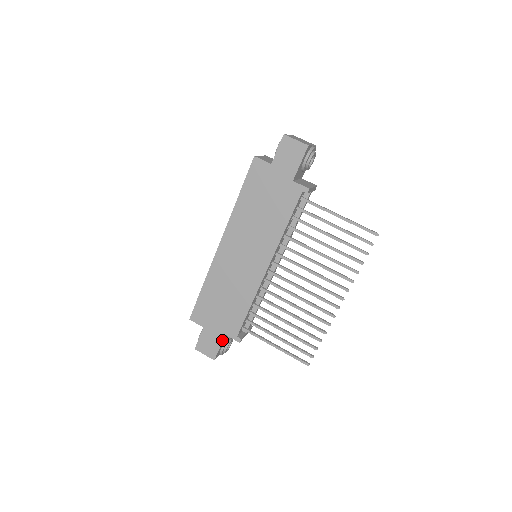
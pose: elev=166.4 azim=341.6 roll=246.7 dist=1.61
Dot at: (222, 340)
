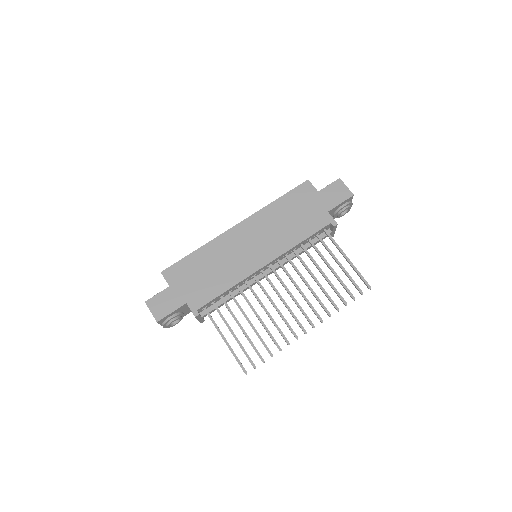
Dot at: (179, 306)
